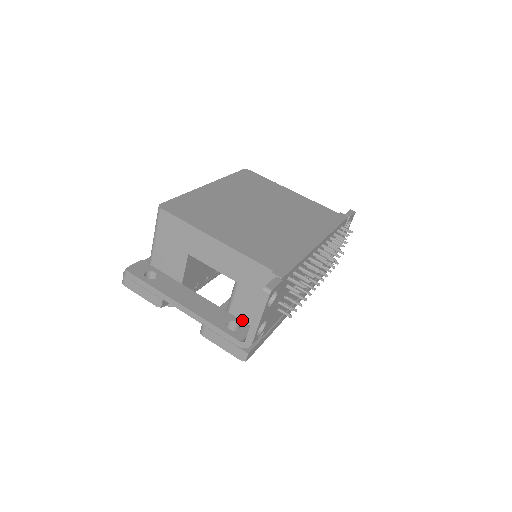
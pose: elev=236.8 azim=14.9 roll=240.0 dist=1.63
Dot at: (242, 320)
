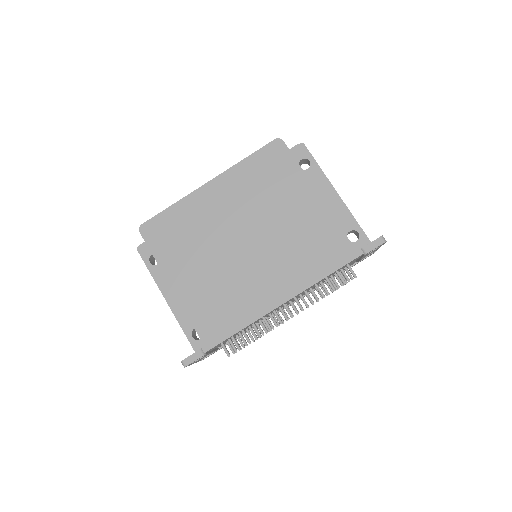
Dot at: occluded
